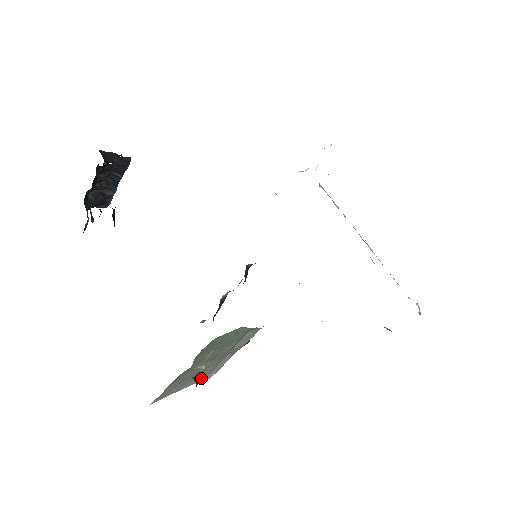
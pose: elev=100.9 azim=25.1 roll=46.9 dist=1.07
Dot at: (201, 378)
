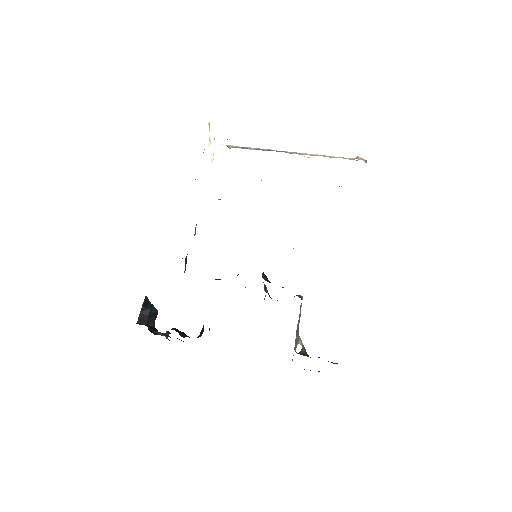
Dot at: occluded
